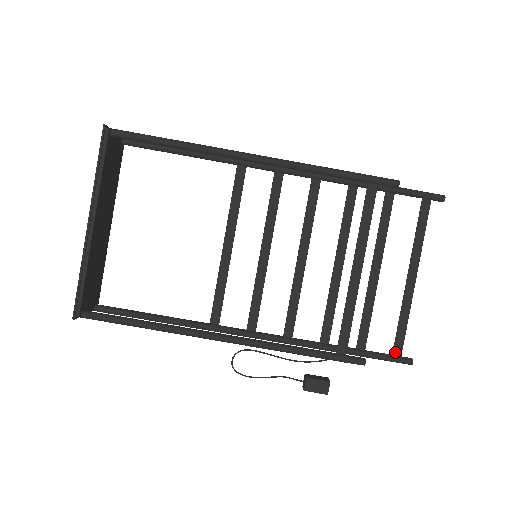
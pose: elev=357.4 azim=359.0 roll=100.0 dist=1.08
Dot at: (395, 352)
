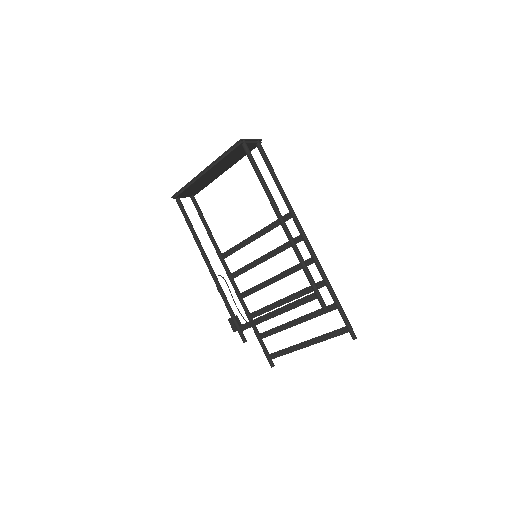
Dot at: (271, 355)
